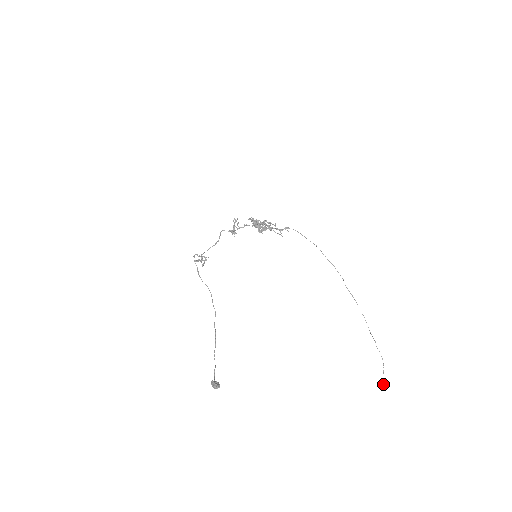
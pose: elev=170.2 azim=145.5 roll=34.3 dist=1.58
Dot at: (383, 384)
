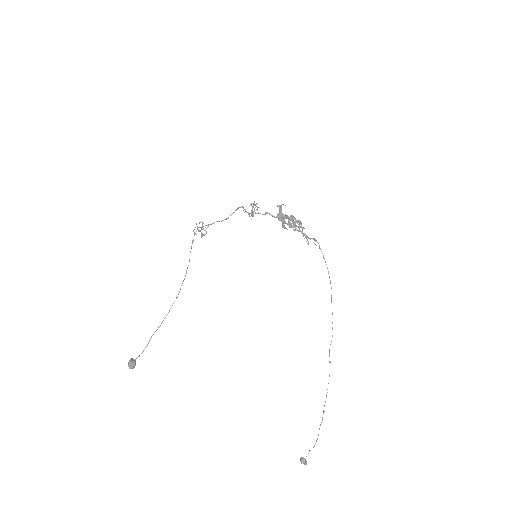
Dot at: (301, 461)
